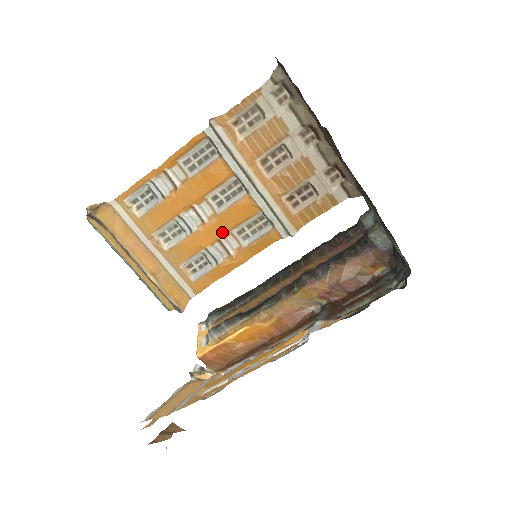
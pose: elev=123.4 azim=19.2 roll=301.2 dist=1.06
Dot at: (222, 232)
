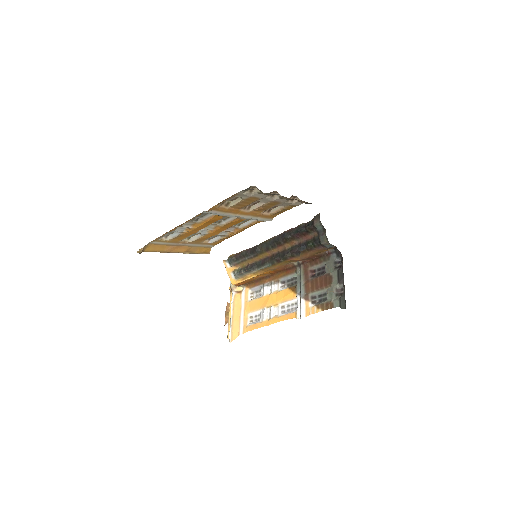
Dot at: (224, 229)
